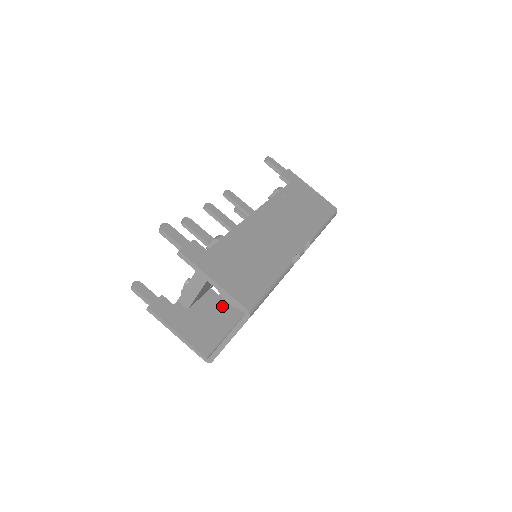
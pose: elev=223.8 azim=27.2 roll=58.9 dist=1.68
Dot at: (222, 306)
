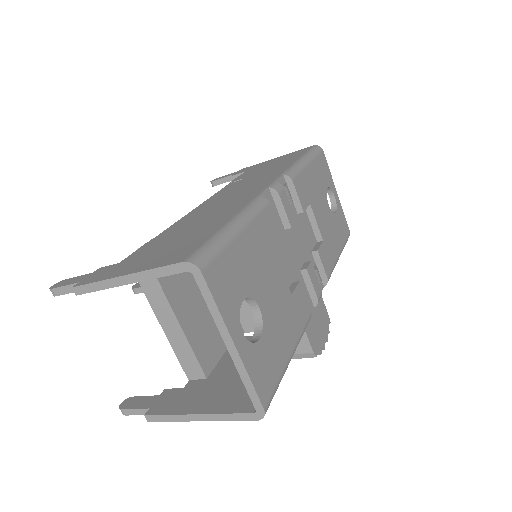
Dot at: occluded
